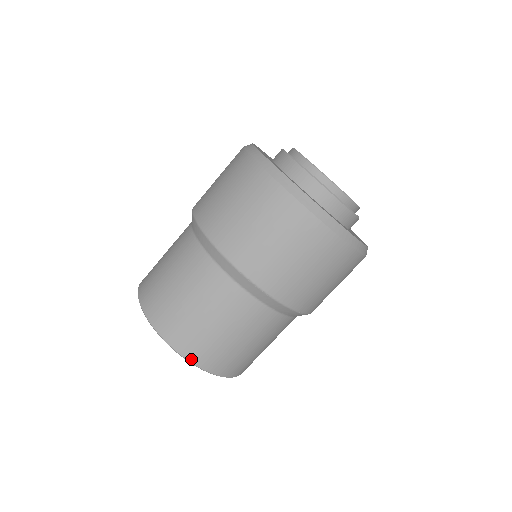
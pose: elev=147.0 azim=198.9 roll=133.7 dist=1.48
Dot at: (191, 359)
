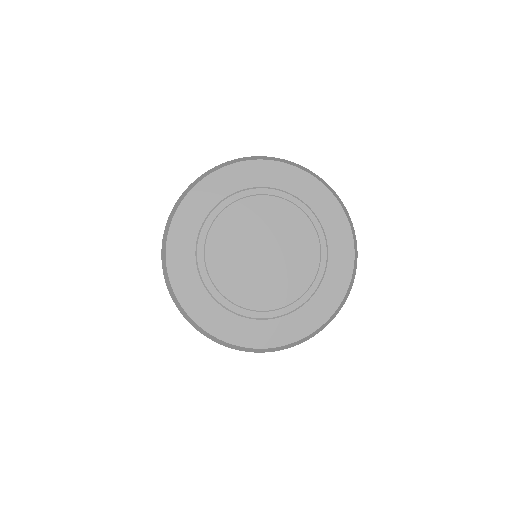
Dot at: occluded
